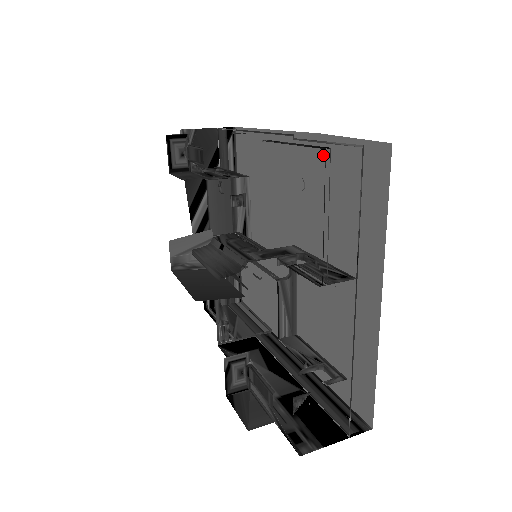
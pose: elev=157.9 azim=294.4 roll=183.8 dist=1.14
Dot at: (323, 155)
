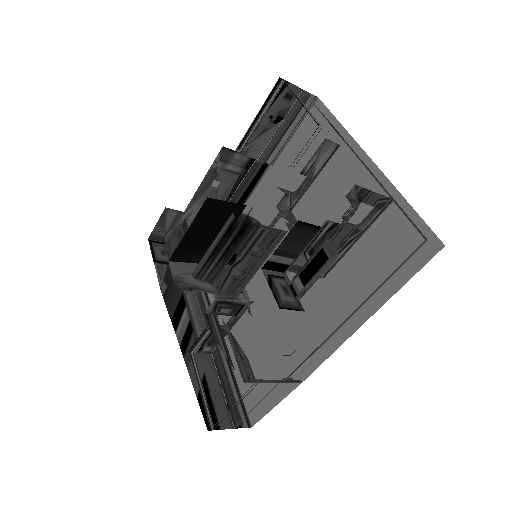
Dot at: (281, 167)
